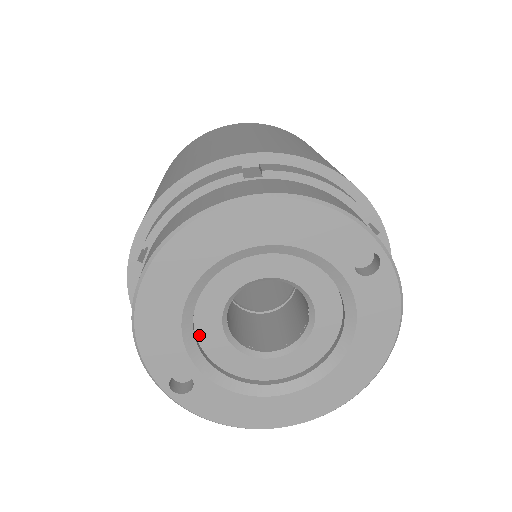
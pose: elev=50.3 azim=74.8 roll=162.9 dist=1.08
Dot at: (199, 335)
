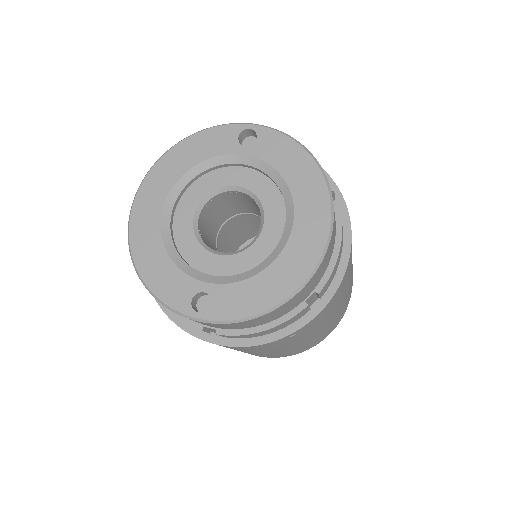
Dot at: (193, 265)
